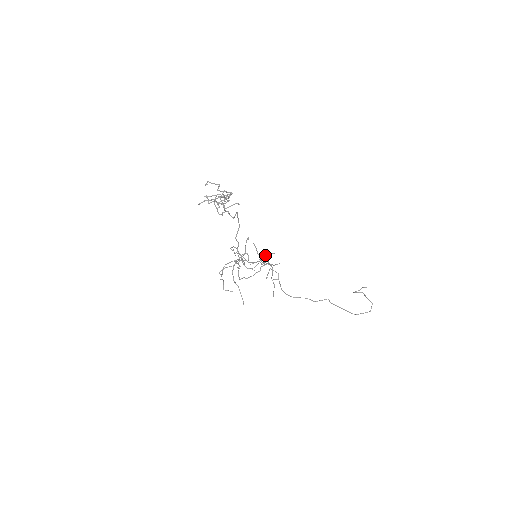
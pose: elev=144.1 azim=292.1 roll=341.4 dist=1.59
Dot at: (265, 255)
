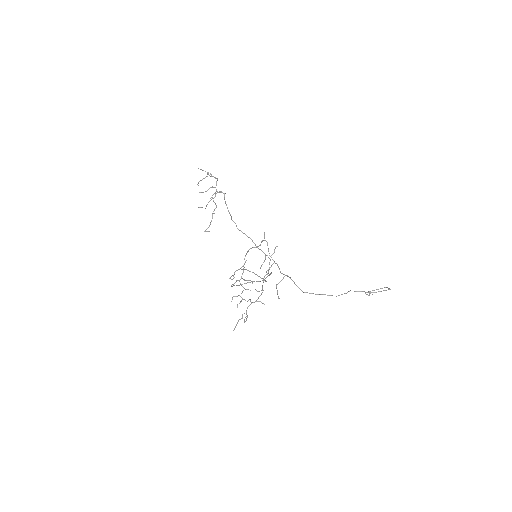
Dot at: (265, 278)
